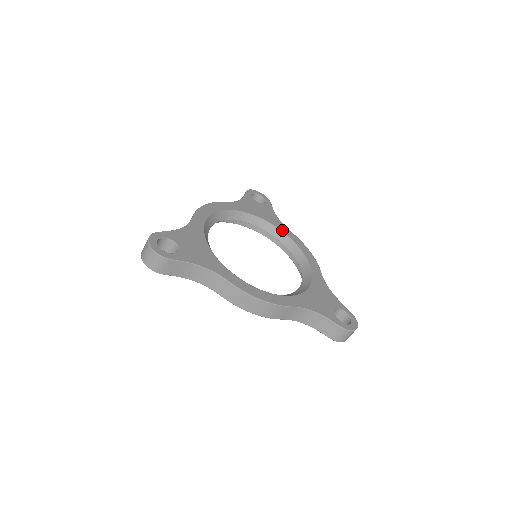
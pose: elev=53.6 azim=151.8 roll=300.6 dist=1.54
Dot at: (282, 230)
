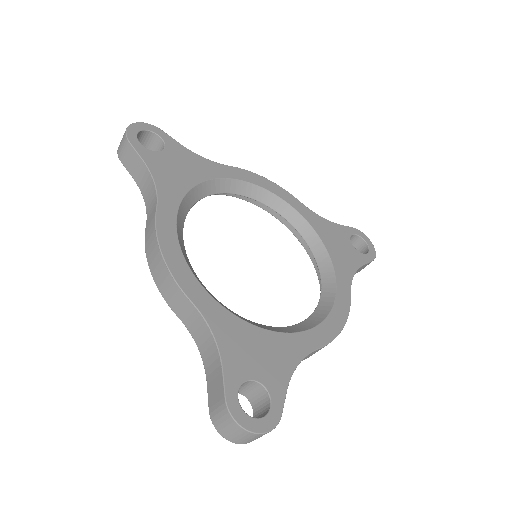
Dot at: (225, 176)
